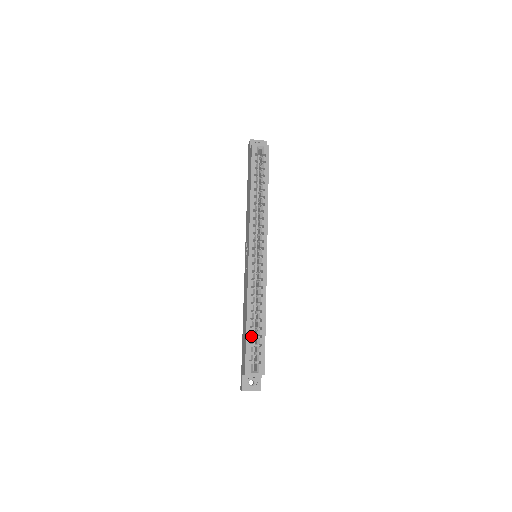
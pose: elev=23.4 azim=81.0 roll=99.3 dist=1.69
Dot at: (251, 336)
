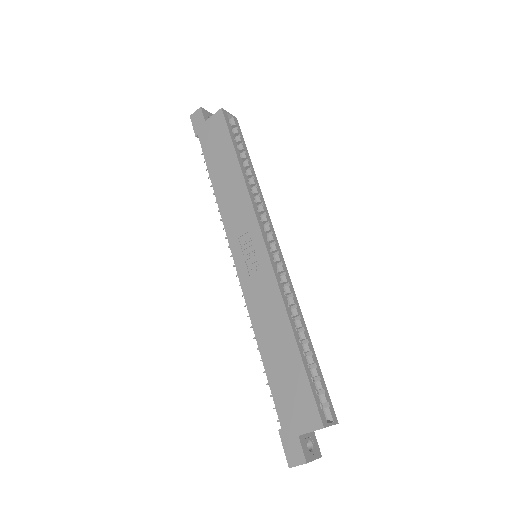
Dot at: occluded
